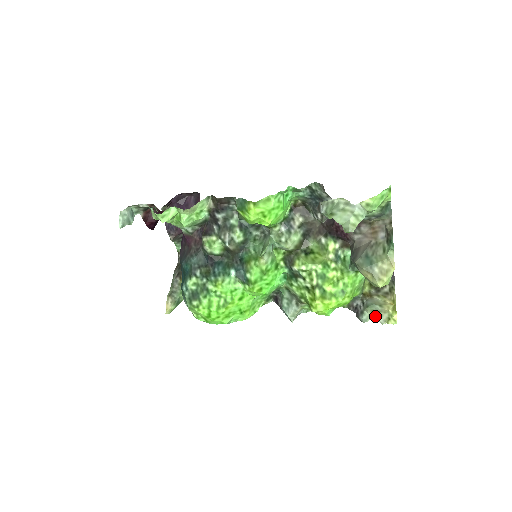
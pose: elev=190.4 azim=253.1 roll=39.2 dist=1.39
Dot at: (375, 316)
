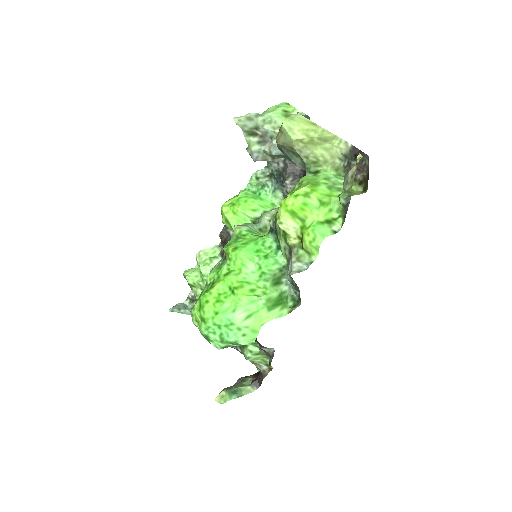
Dot at: (352, 184)
